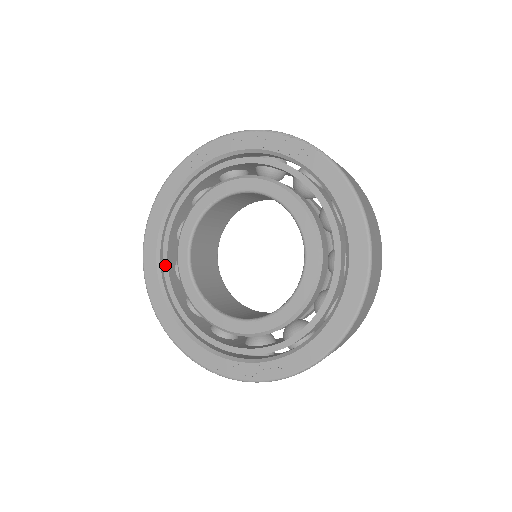
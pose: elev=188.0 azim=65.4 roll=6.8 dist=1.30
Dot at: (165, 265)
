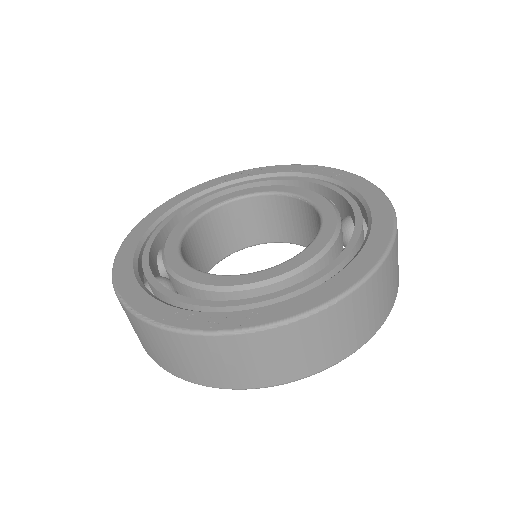
Dot at: (153, 236)
